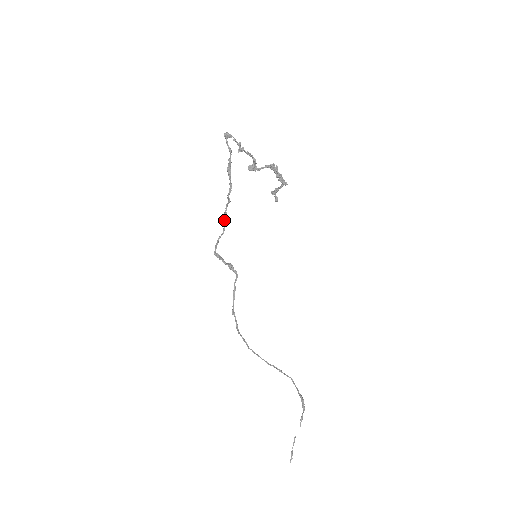
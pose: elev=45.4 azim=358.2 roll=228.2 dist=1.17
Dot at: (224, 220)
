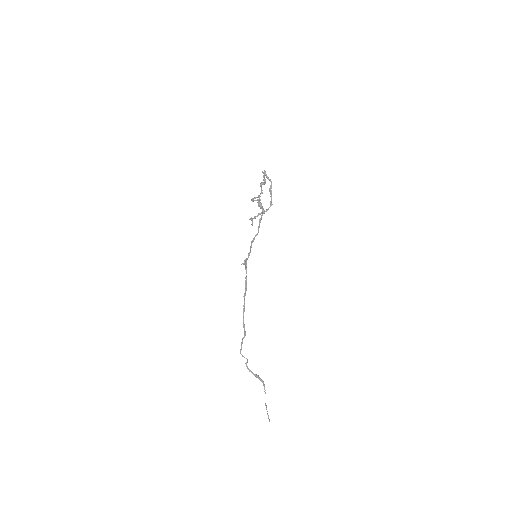
Dot at: (259, 224)
